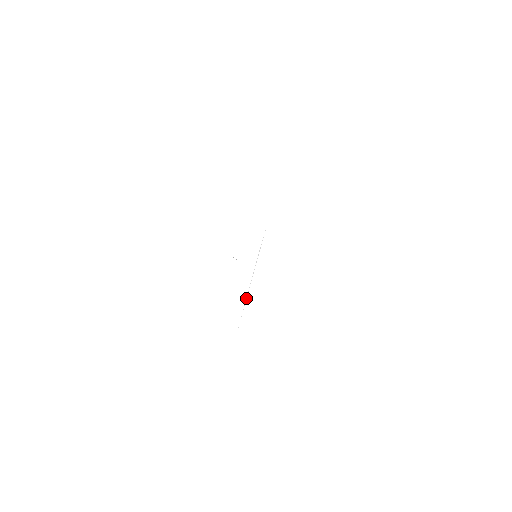
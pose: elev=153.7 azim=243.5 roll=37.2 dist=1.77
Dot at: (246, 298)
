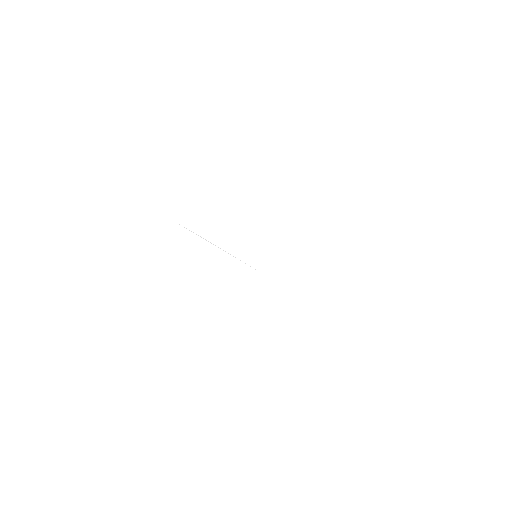
Dot at: occluded
